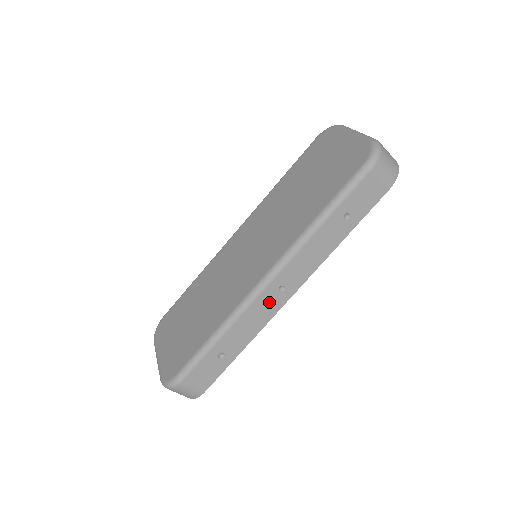
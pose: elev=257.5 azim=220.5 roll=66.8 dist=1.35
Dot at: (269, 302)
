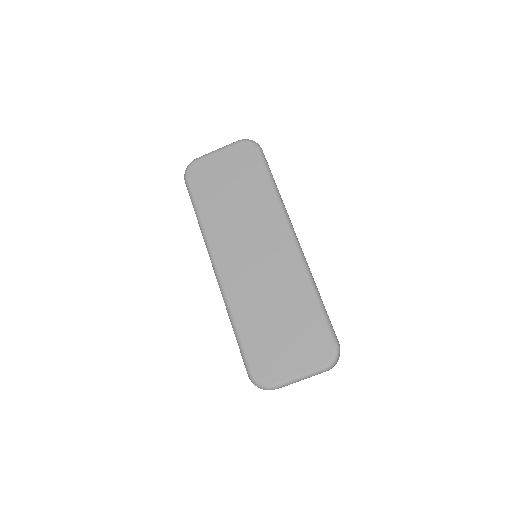
Dot at: occluded
